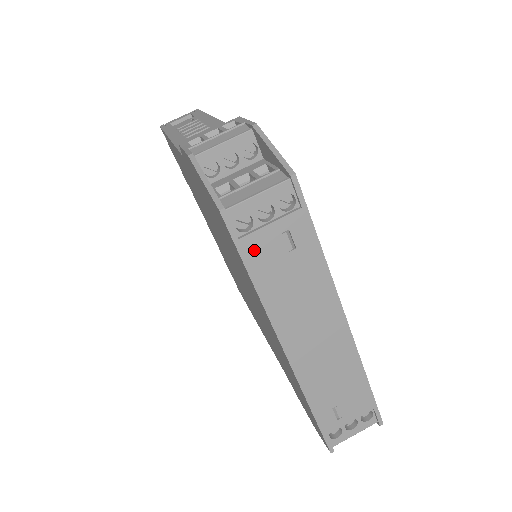
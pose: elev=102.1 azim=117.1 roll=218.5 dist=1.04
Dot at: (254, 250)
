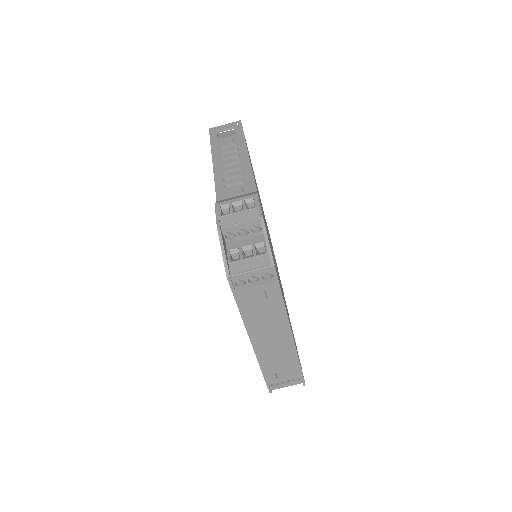
Dot at: (243, 296)
